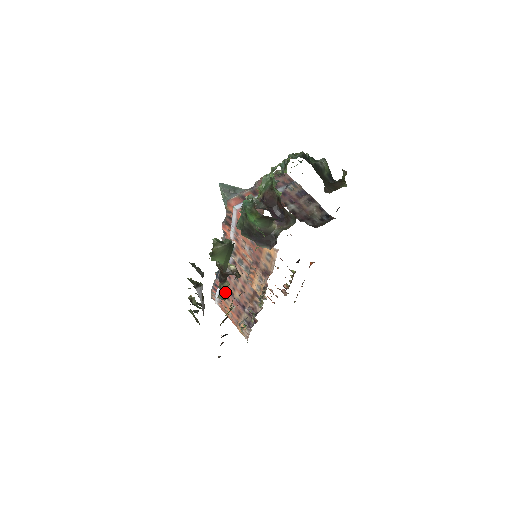
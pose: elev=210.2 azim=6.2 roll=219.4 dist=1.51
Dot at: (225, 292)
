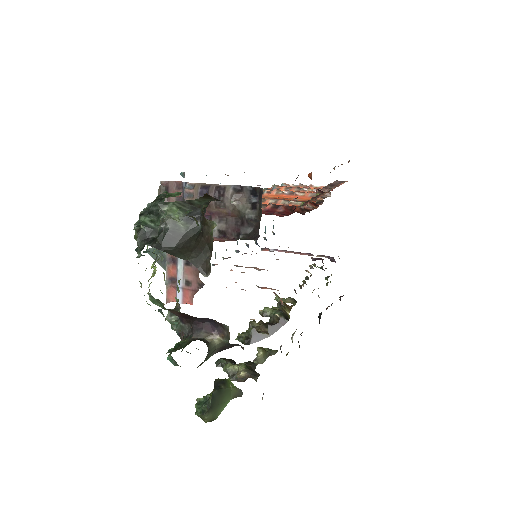
Dot at: occluded
